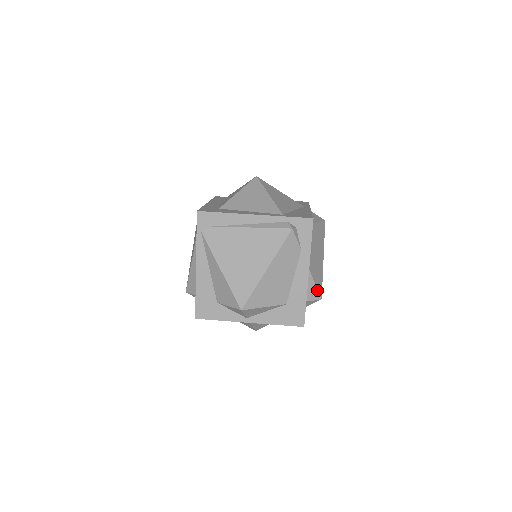
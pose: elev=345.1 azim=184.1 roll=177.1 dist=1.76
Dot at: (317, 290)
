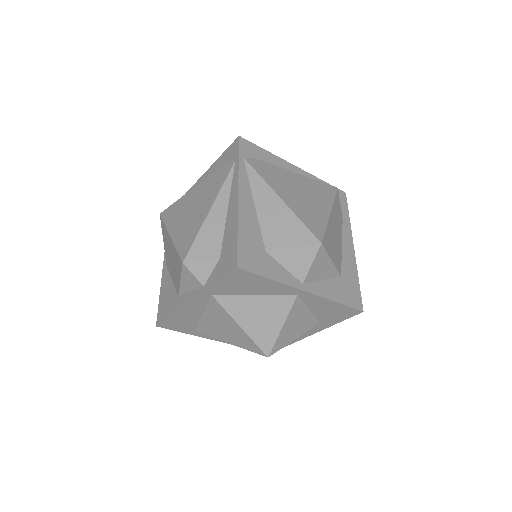
Dot at: occluded
